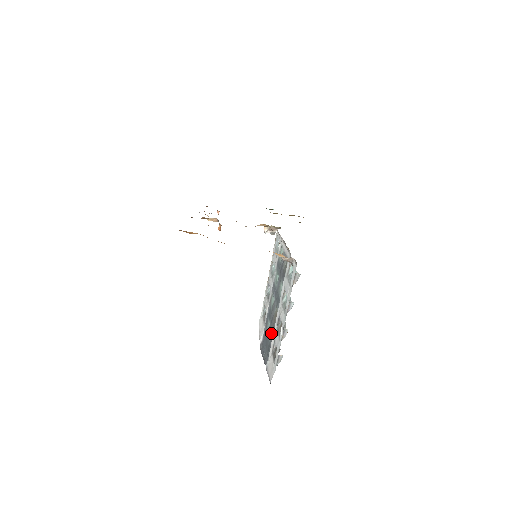
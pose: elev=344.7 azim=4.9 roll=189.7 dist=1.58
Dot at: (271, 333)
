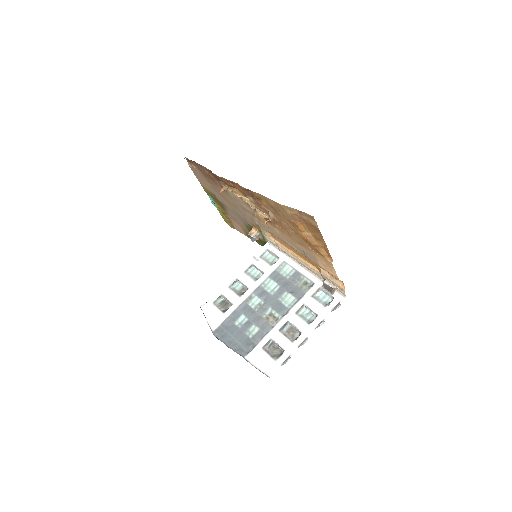
Dot at: (255, 330)
